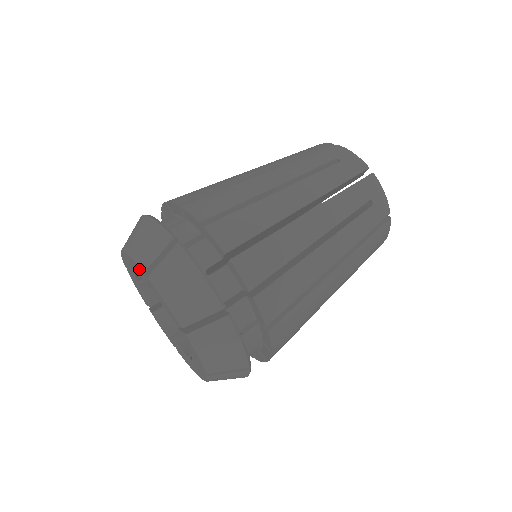
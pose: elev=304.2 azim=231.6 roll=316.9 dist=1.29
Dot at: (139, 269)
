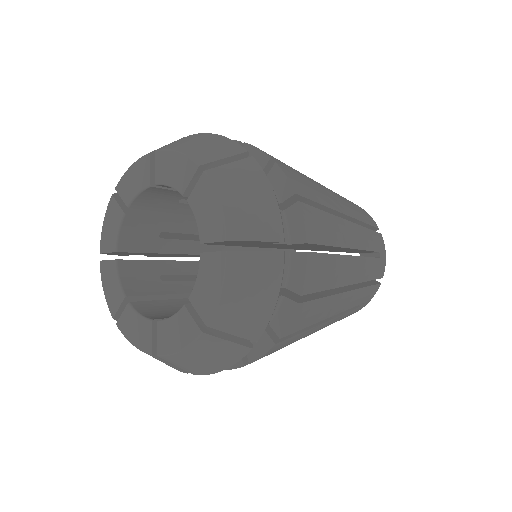
Dot at: (110, 212)
